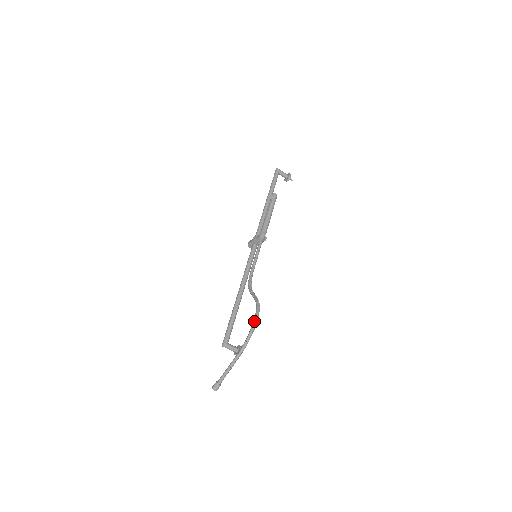
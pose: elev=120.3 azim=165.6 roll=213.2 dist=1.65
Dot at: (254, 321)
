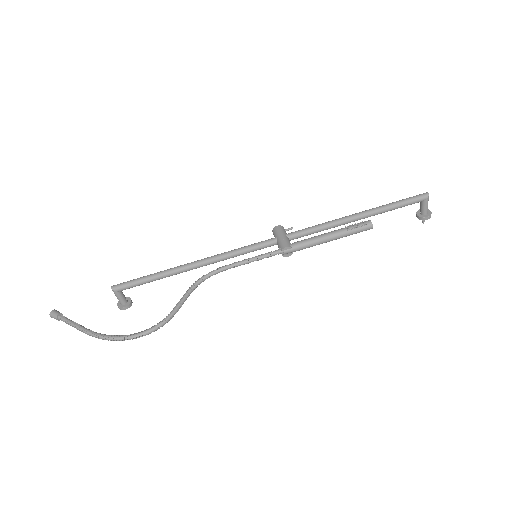
Dot at: (133, 336)
